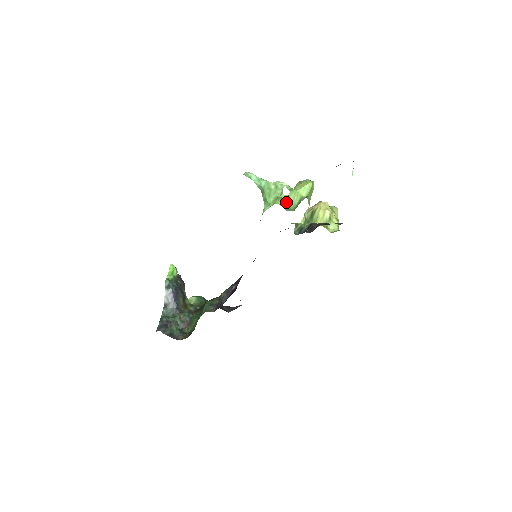
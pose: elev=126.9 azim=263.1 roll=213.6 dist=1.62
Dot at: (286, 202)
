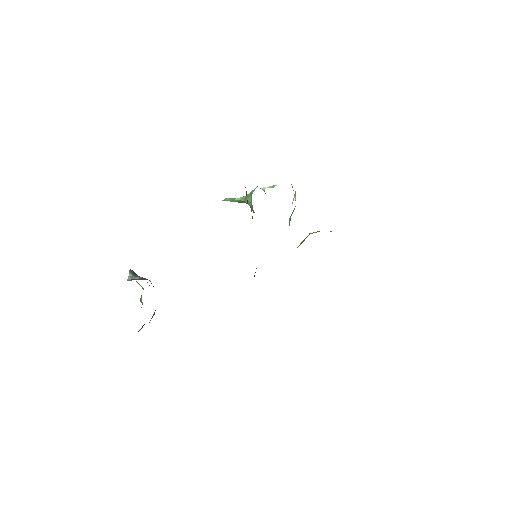
Dot at: occluded
